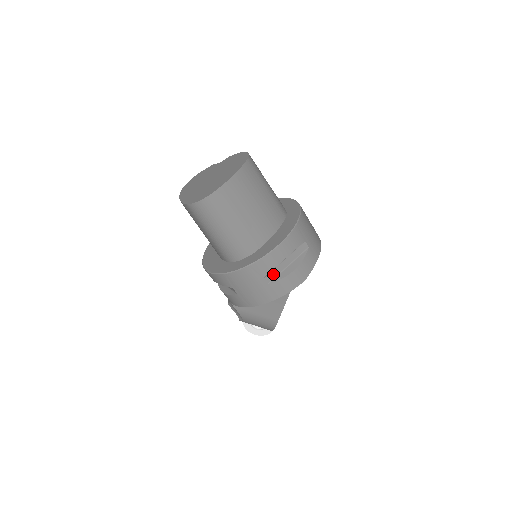
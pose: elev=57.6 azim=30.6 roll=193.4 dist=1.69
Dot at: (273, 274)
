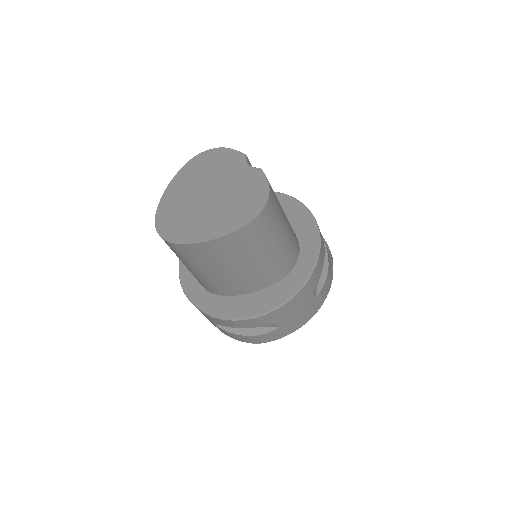
Dot at: occluded
